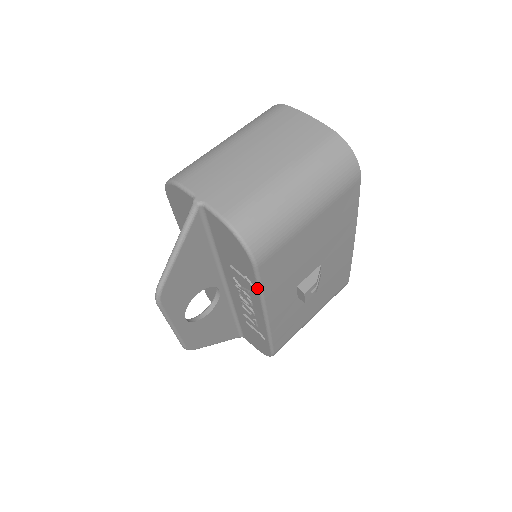
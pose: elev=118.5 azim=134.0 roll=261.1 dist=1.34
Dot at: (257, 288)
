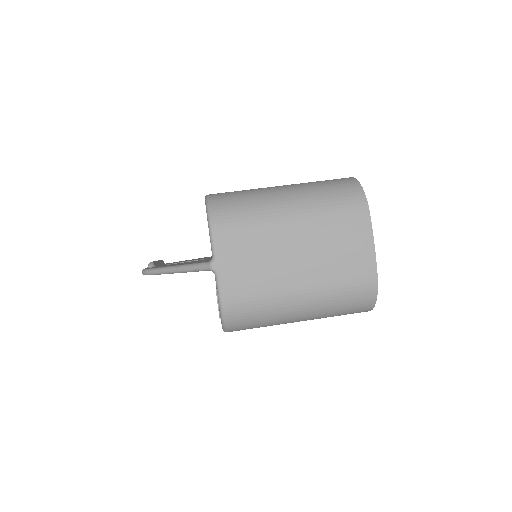
Dot at: occluded
